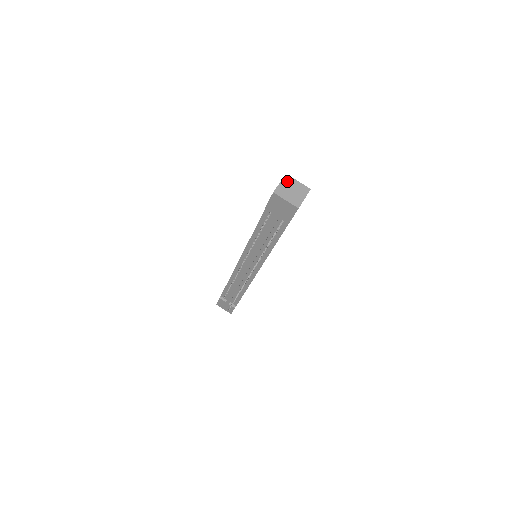
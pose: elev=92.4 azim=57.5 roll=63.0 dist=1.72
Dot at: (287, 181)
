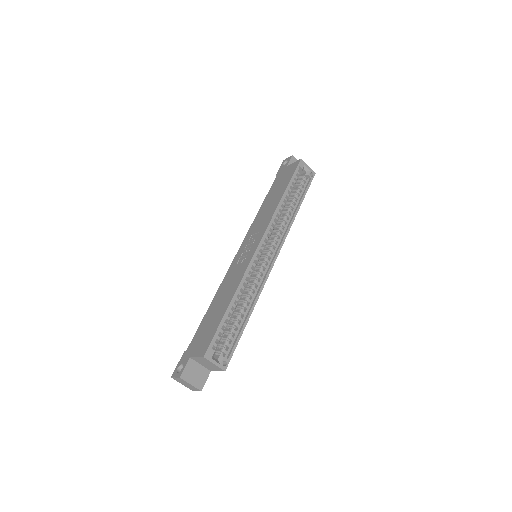
Dot at: (202, 359)
